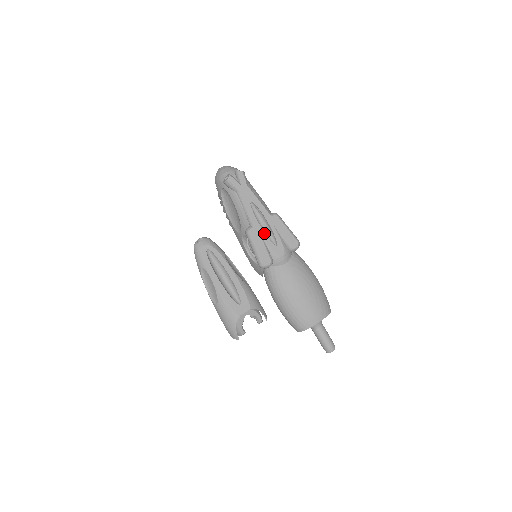
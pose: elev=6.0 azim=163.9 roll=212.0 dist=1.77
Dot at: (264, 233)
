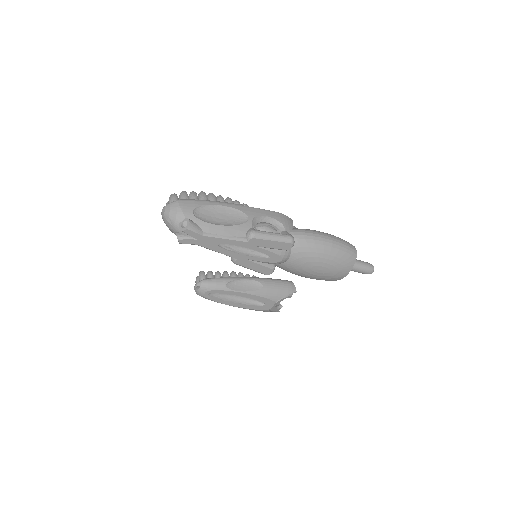
Dot at: (250, 257)
